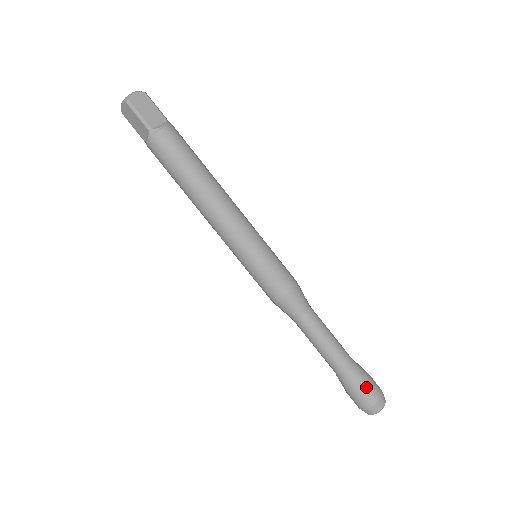
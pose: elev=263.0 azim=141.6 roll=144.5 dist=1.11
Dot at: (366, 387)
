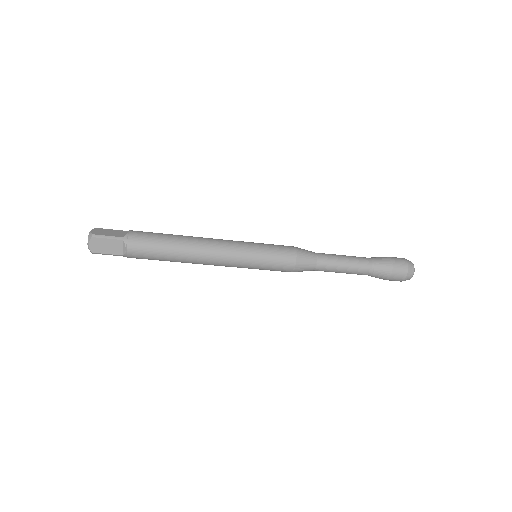
Dot at: (391, 276)
